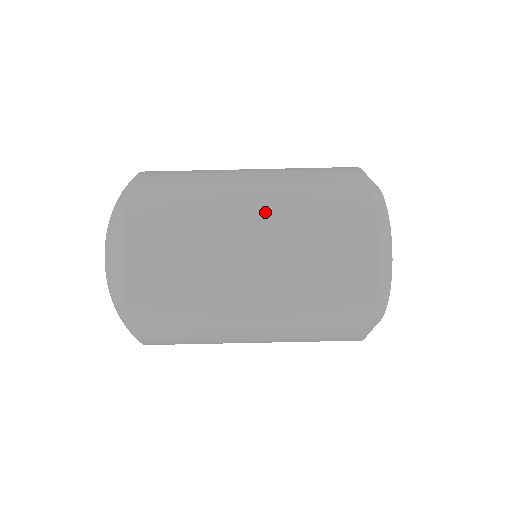
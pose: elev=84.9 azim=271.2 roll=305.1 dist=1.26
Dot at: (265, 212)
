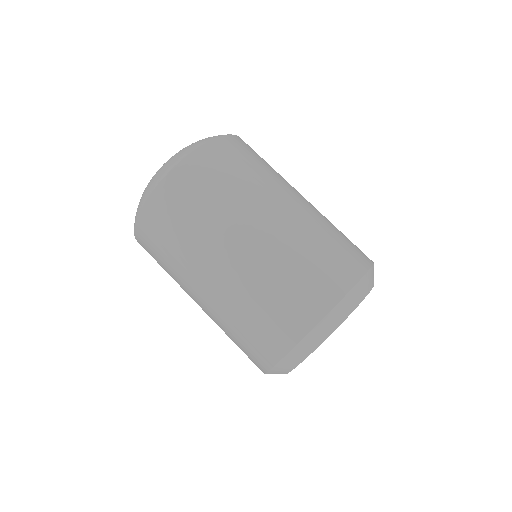
Dot at: occluded
